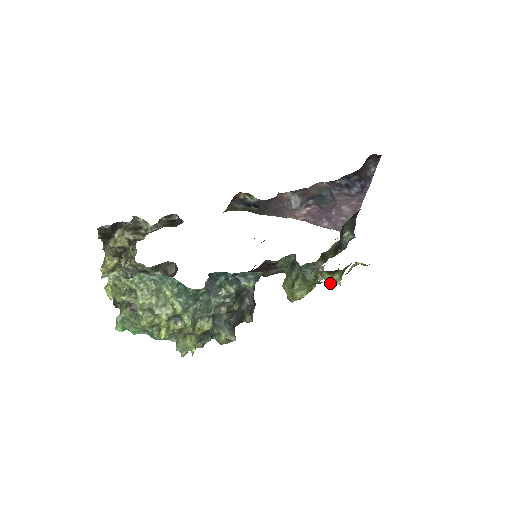
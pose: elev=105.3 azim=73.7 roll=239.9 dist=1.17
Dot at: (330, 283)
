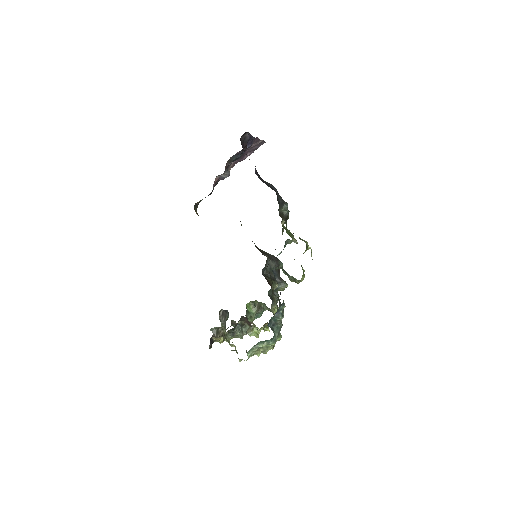
Dot at: occluded
